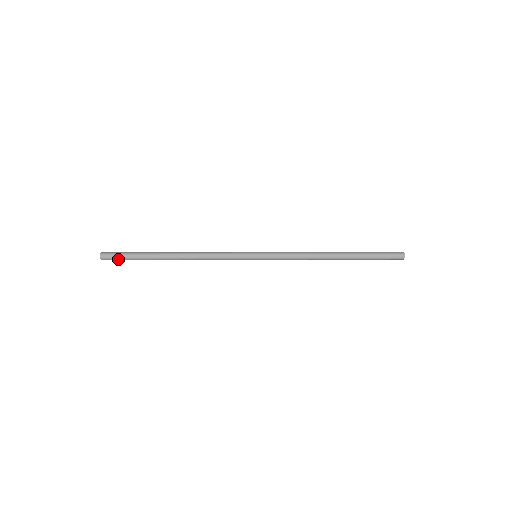
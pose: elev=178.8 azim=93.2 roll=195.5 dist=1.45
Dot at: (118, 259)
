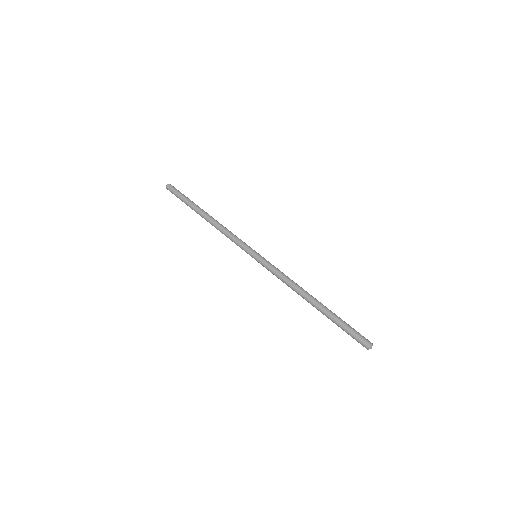
Dot at: (176, 195)
